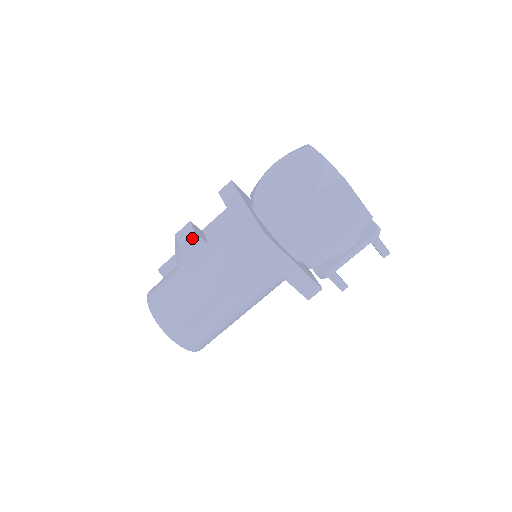
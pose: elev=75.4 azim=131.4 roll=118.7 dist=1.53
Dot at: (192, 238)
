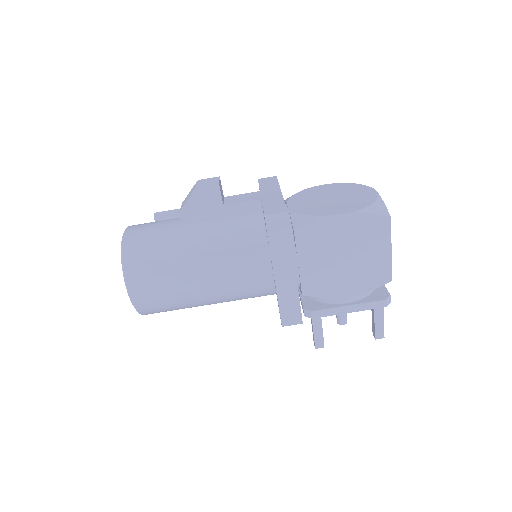
Dot at: (213, 187)
